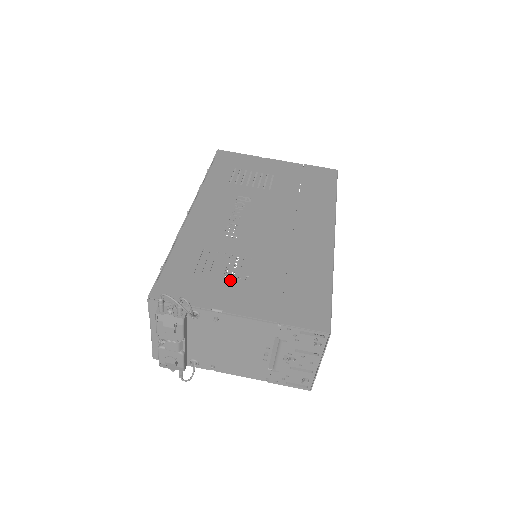
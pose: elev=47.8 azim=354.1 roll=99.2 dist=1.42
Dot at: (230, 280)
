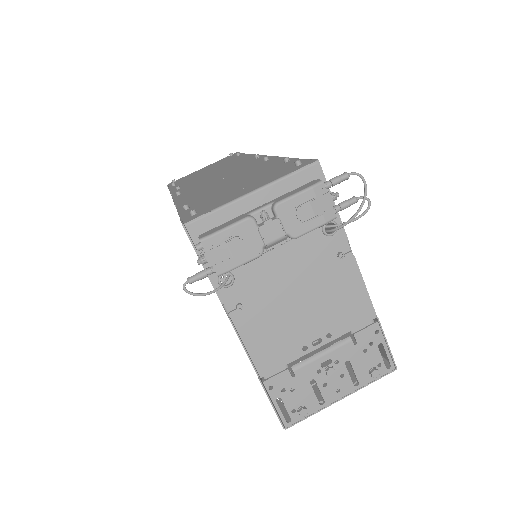
Dot at: occluded
